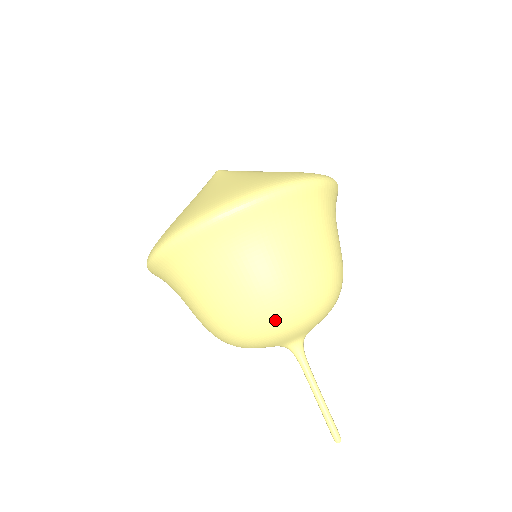
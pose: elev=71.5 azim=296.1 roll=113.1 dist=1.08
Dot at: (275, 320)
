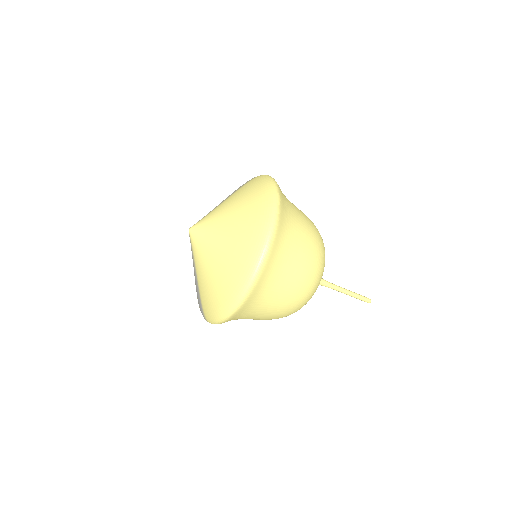
Dot at: (319, 274)
